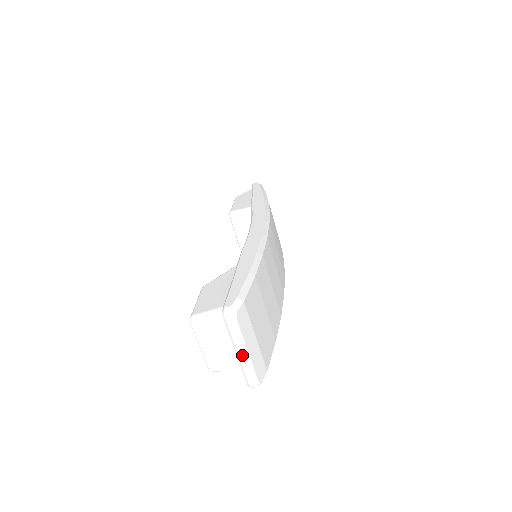
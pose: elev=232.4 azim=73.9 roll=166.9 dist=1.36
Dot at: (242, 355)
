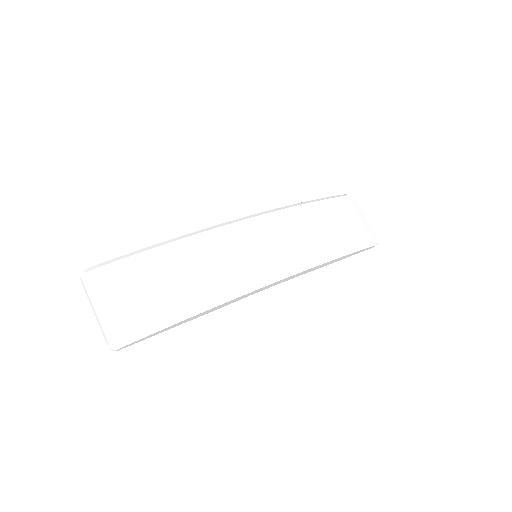
Dot at: (95, 314)
